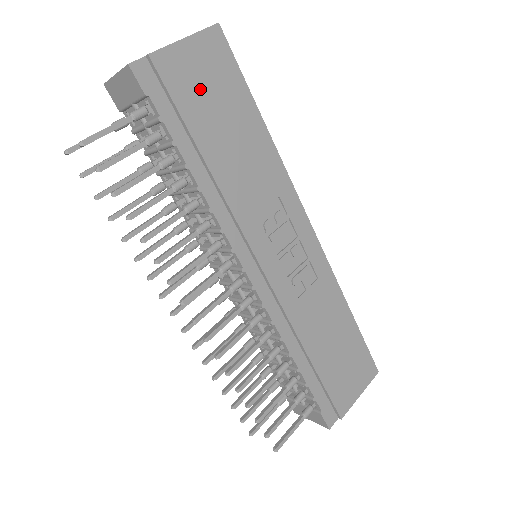
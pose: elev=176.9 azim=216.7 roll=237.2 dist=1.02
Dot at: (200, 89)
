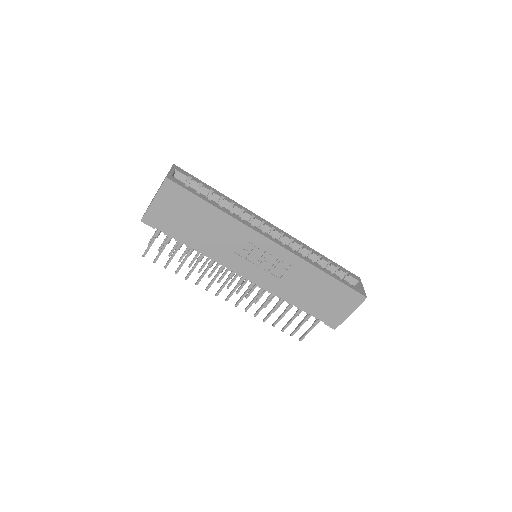
Dot at: (174, 213)
